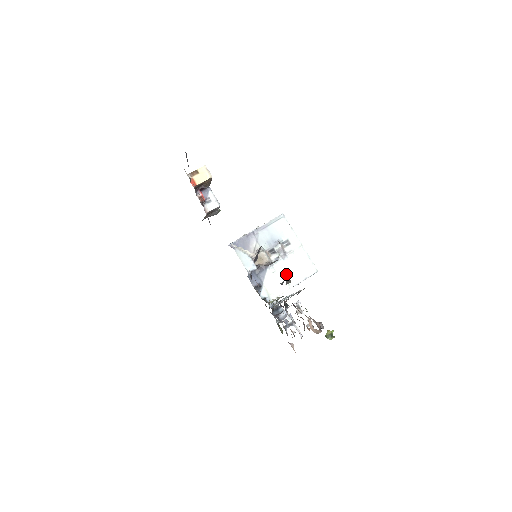
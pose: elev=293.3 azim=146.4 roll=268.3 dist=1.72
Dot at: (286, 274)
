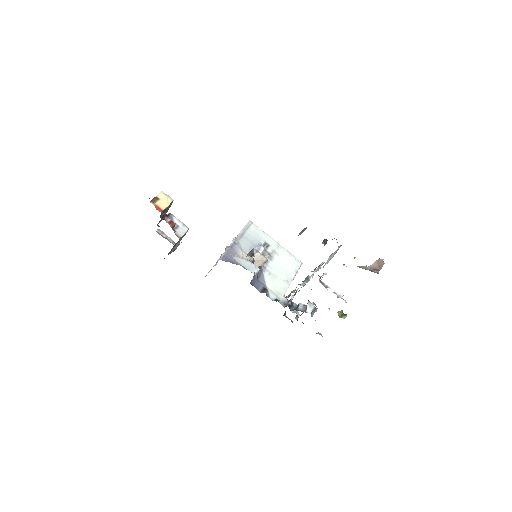
Dot at: (280, 273)
